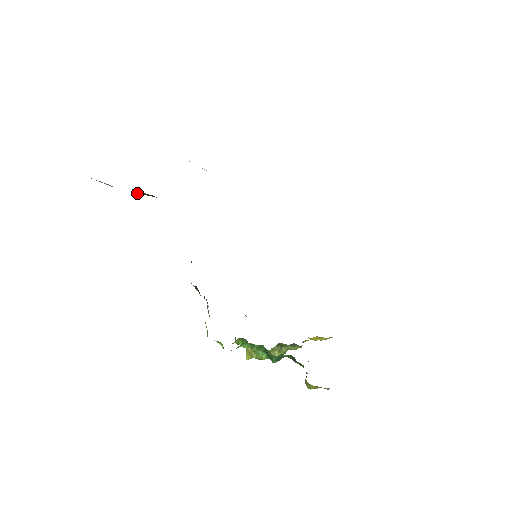
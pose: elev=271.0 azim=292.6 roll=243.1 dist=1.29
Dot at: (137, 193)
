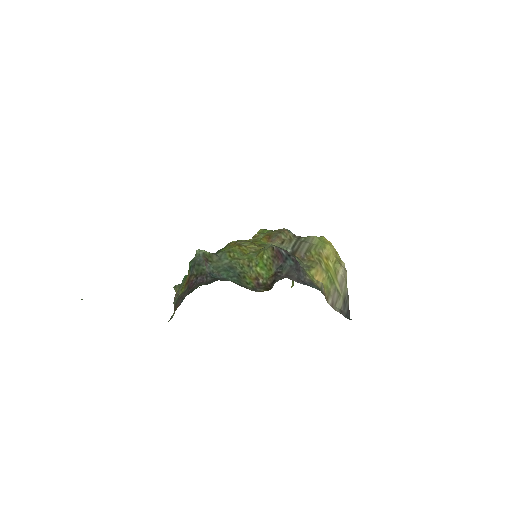
Dot at: occluded
